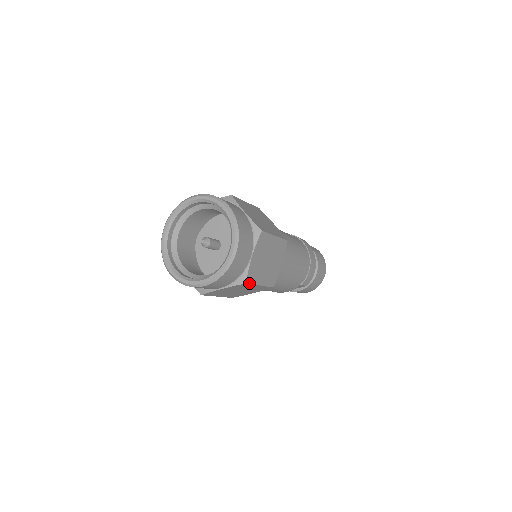
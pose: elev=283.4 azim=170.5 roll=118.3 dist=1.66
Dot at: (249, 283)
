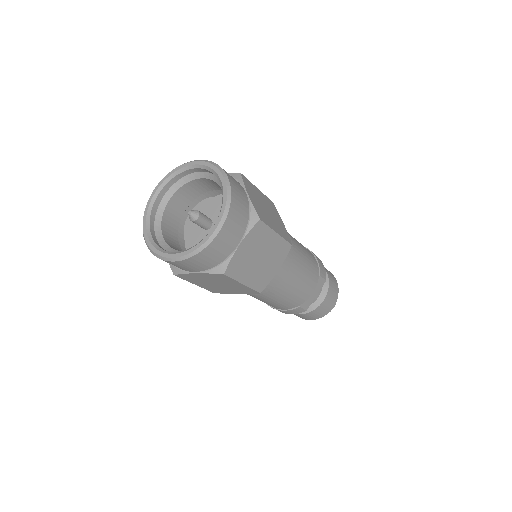
Dot at: (263, 222)
